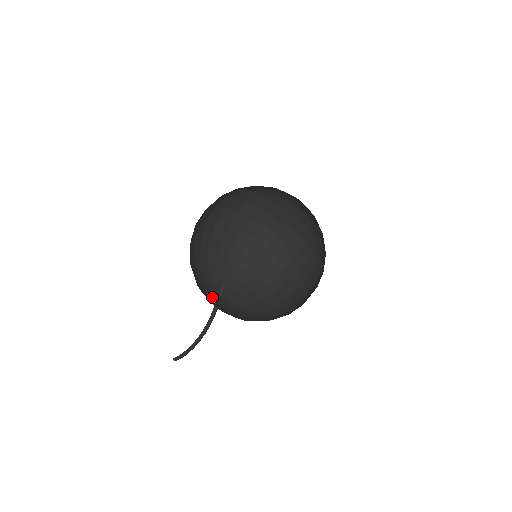
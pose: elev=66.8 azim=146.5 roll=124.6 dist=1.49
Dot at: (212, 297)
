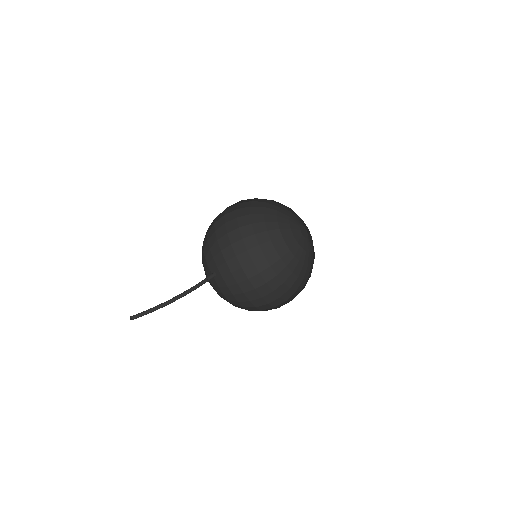
Dot at: occluded
